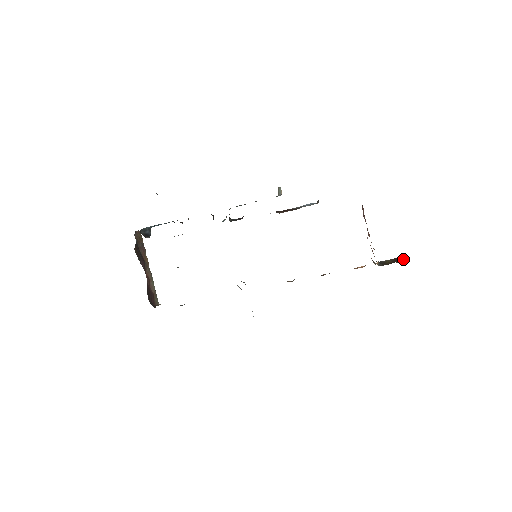
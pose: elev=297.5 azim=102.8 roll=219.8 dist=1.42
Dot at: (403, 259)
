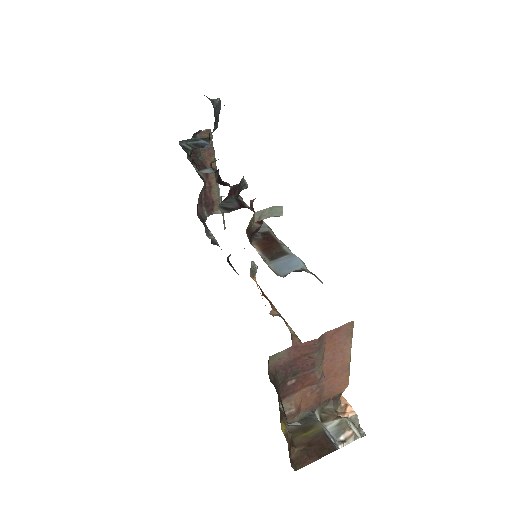
Dot at: (317, 455)
